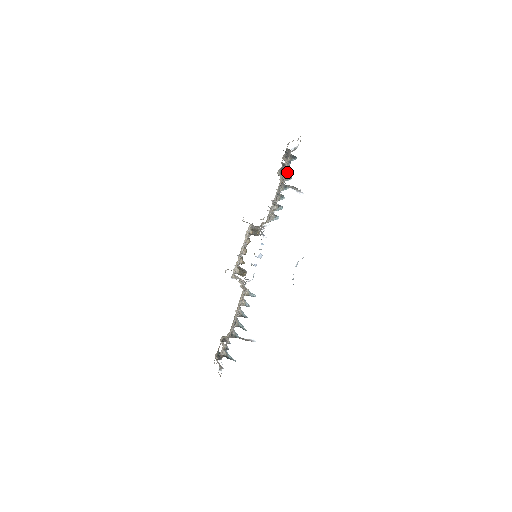
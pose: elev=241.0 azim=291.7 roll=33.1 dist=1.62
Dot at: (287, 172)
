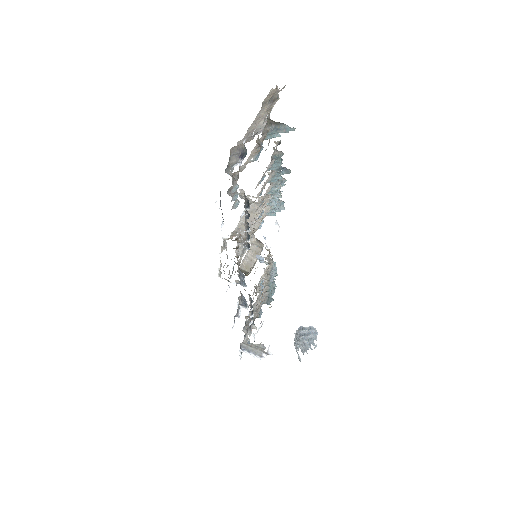
Dot at: occluded
